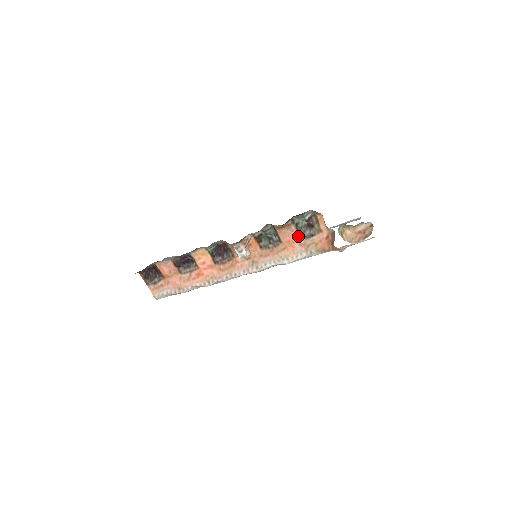
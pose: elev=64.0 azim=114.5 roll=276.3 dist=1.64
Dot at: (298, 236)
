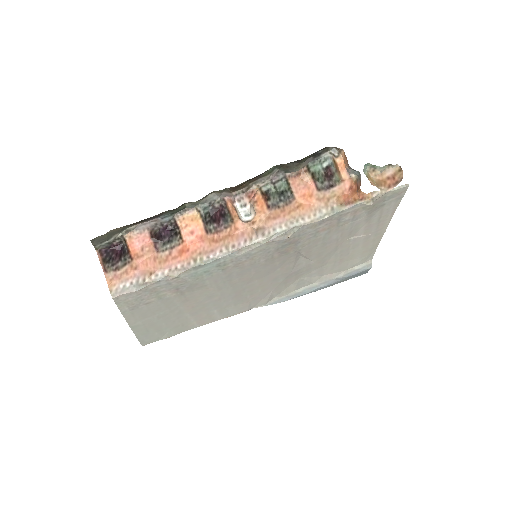
Dot at: (315, 189)
